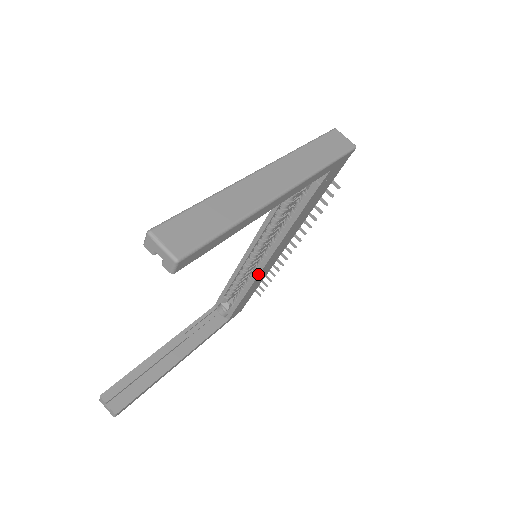
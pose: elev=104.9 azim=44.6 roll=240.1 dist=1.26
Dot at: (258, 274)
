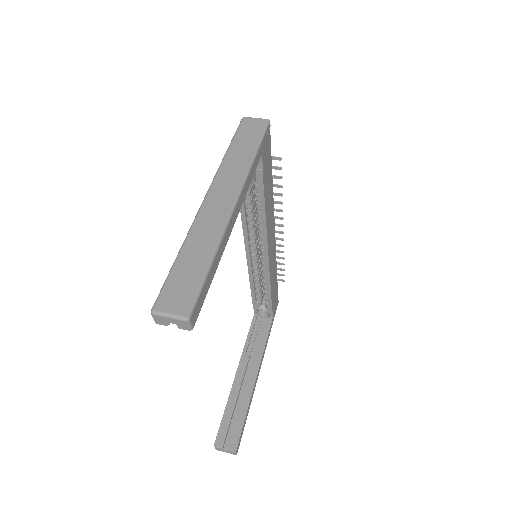
Dot at: (268, 268)
